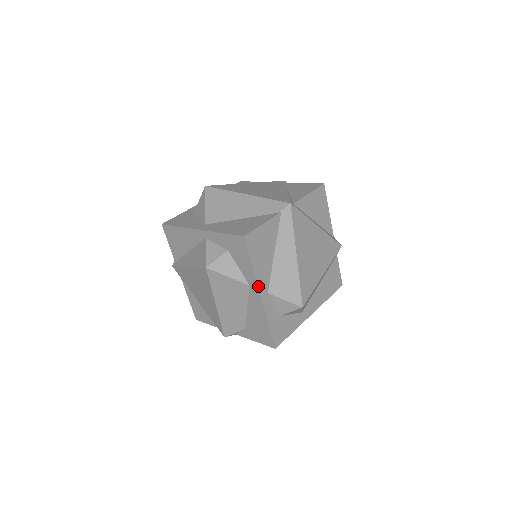
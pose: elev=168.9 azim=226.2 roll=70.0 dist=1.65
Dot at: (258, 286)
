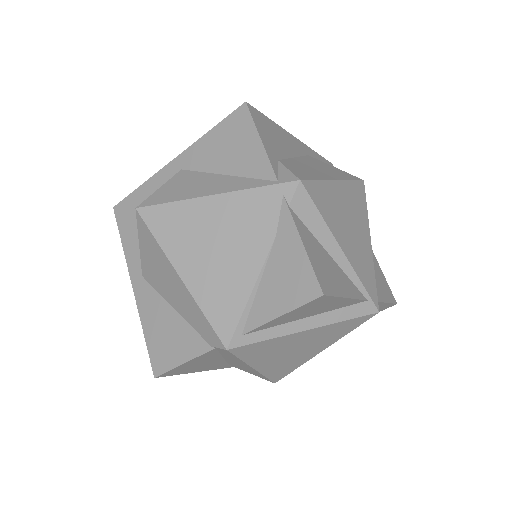
Dot at: (208, 370)
